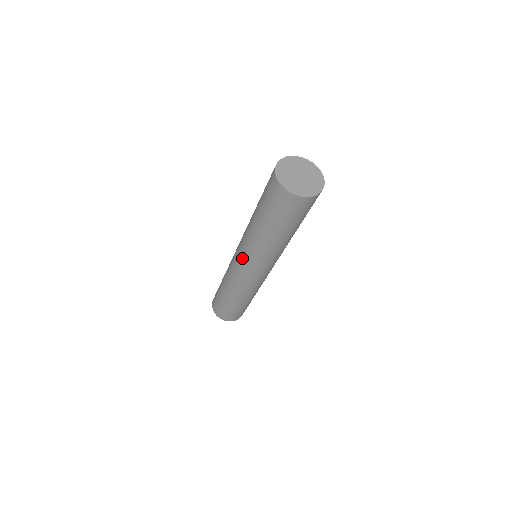
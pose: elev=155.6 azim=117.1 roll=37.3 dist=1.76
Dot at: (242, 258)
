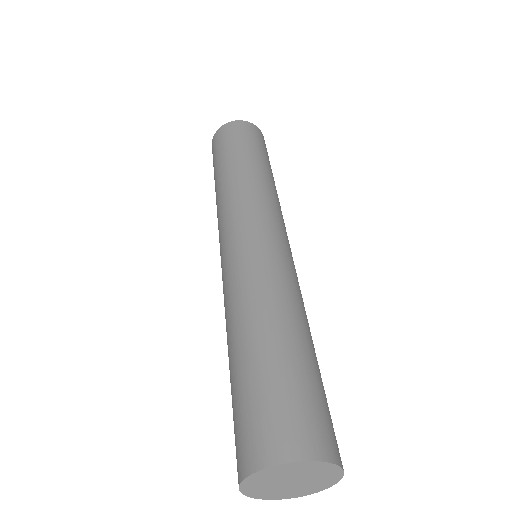
Dot at: occluded
